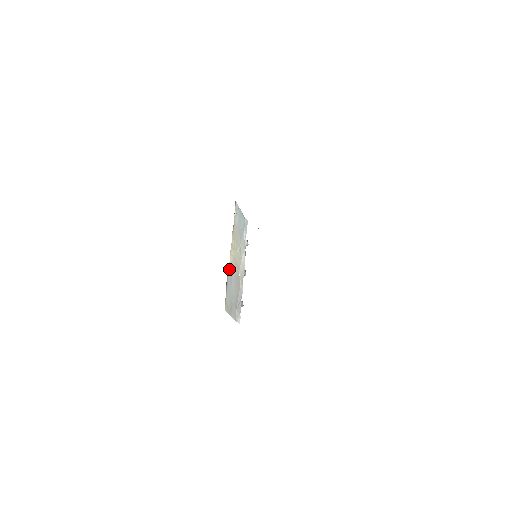
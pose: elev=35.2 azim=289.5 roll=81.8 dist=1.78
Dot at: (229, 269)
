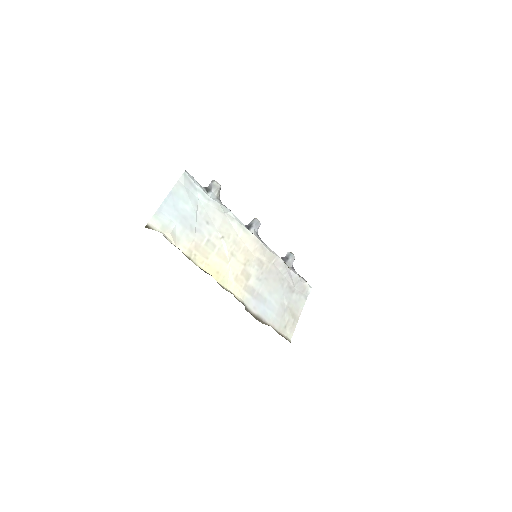
Dot at: (246, 301)
